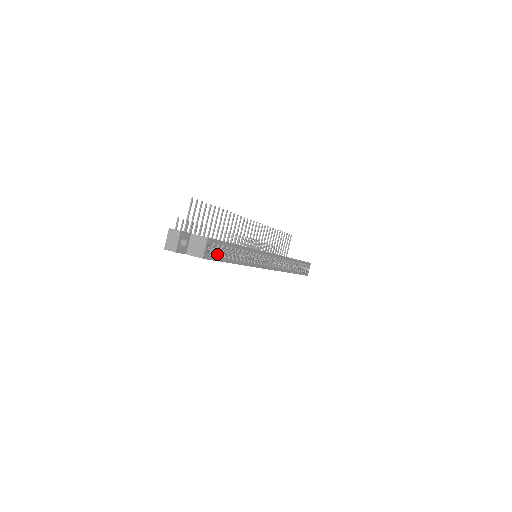
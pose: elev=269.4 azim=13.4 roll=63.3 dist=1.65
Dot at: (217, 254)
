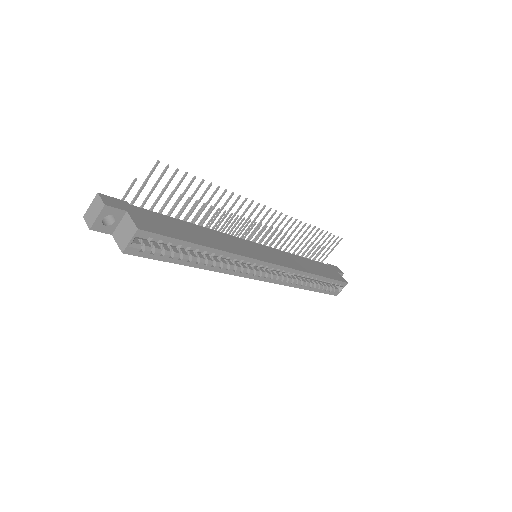
Dot at: (156, 251)
